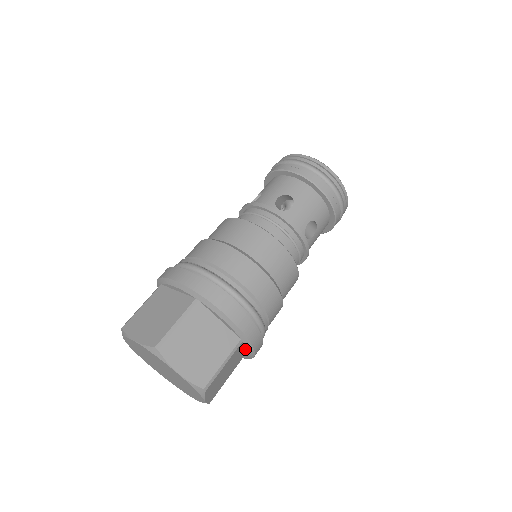
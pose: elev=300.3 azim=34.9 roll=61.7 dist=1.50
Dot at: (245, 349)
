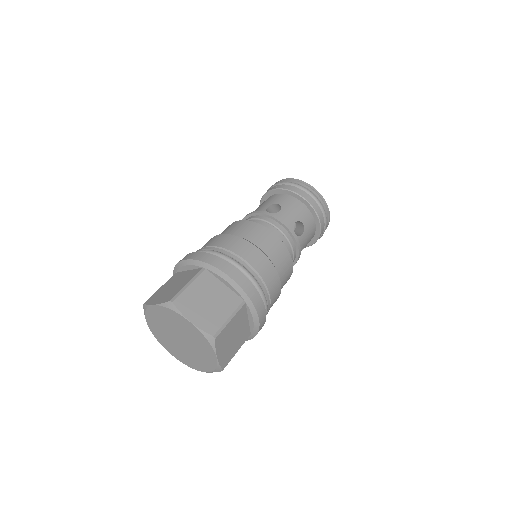
Dot at: (250, 315)
